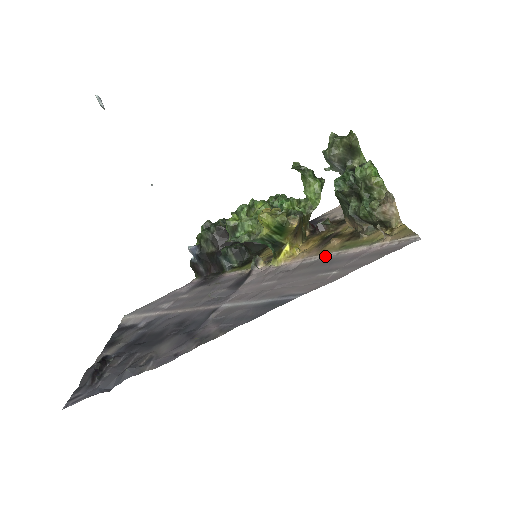
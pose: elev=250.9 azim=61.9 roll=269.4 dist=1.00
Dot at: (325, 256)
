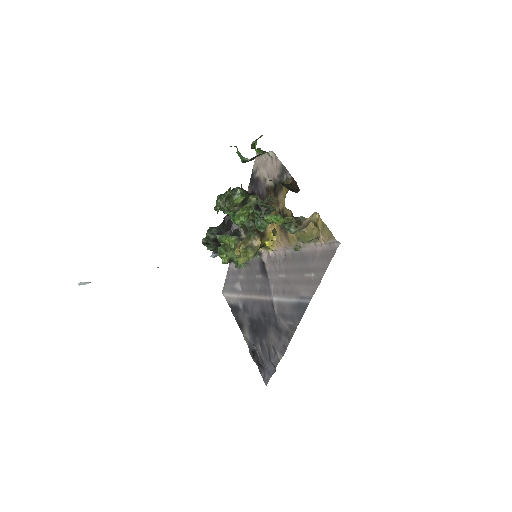
Dot at: occluded
